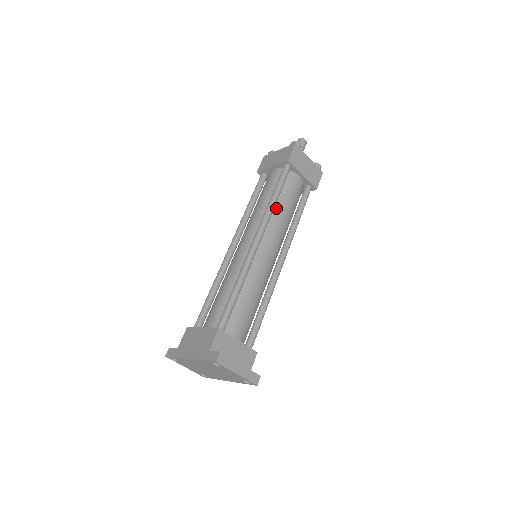
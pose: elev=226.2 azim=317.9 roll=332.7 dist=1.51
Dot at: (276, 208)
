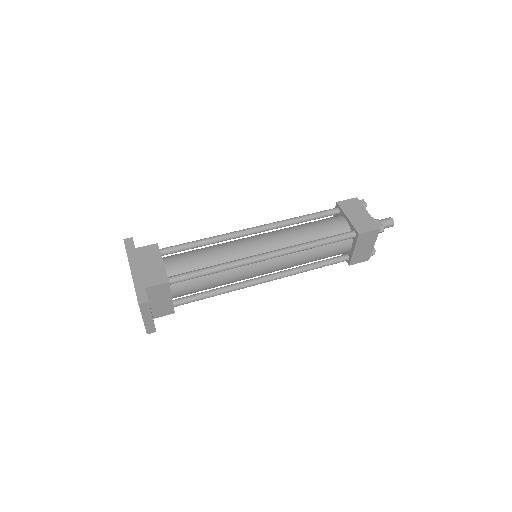
Dot at: (308, 249)
